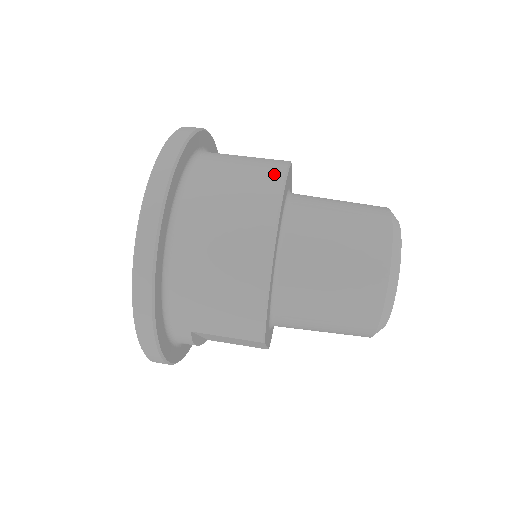
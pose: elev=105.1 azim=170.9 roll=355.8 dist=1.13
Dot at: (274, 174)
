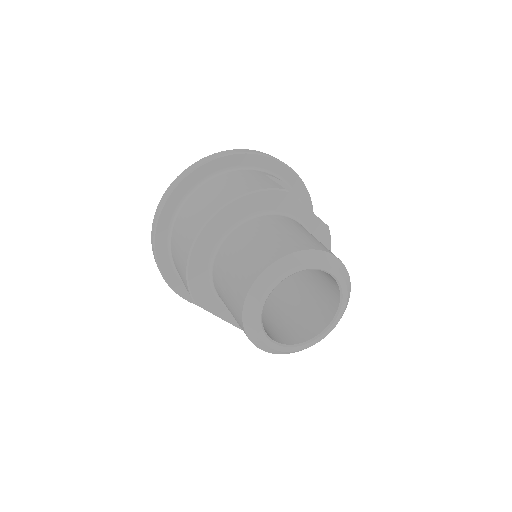
Dot at: (241, 191)
